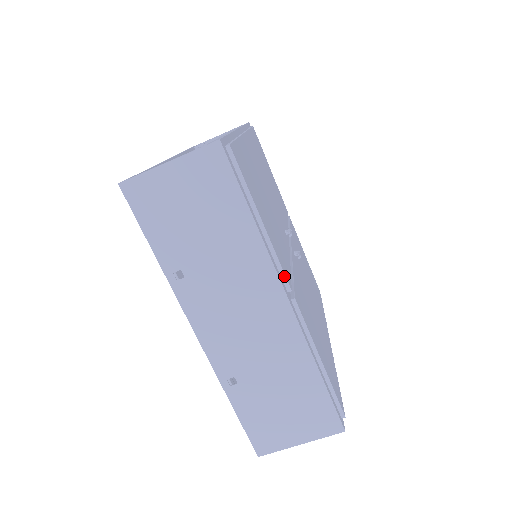
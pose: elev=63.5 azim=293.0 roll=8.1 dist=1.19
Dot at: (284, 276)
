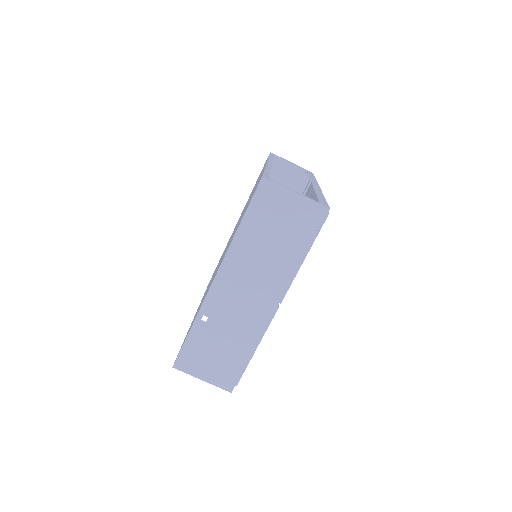
Dot at: (285, 293)
